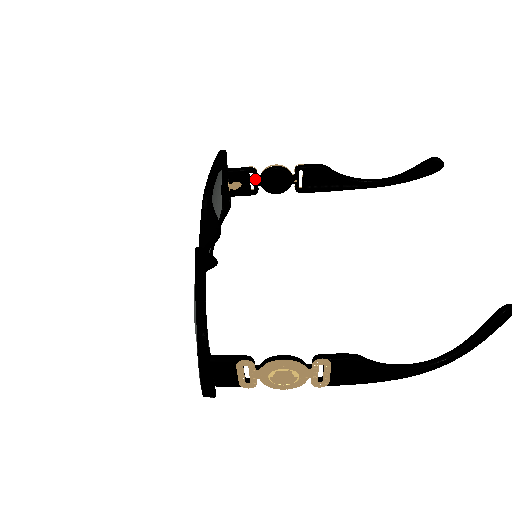
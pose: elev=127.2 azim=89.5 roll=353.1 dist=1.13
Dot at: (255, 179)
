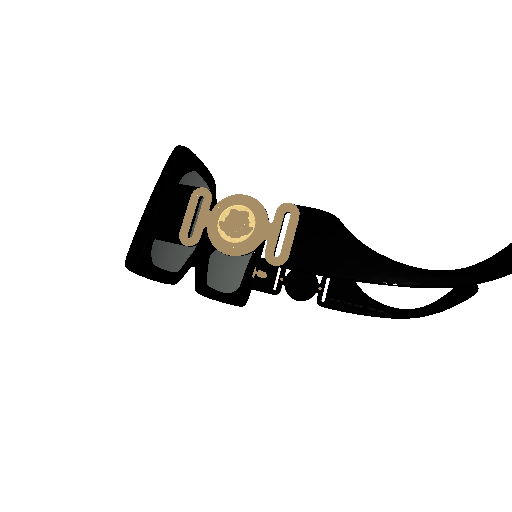
Dot at: (281, 274)
